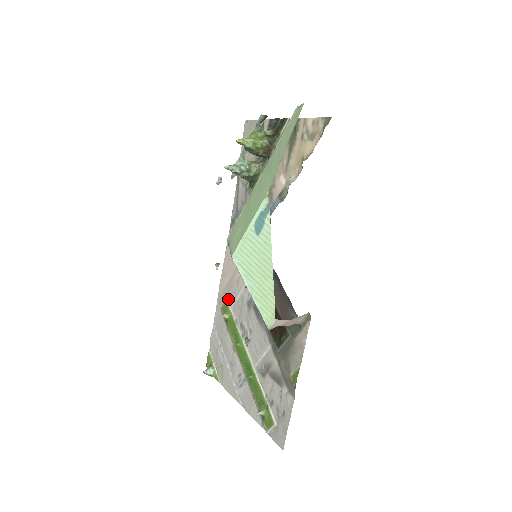
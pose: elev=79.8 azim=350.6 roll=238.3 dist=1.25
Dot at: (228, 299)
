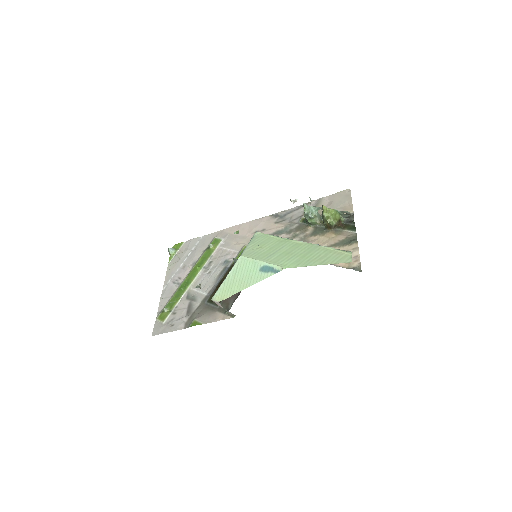
Dot at: (223, 241)
